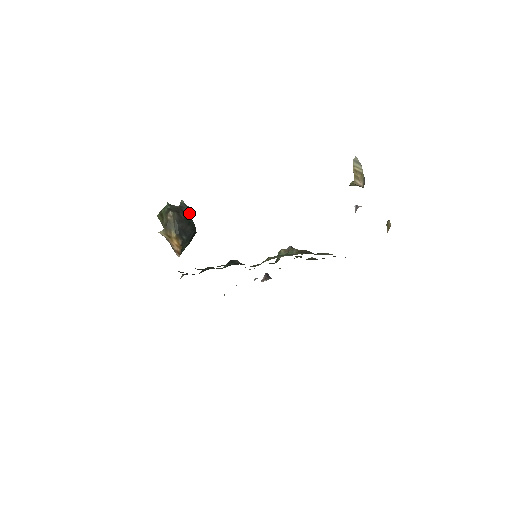
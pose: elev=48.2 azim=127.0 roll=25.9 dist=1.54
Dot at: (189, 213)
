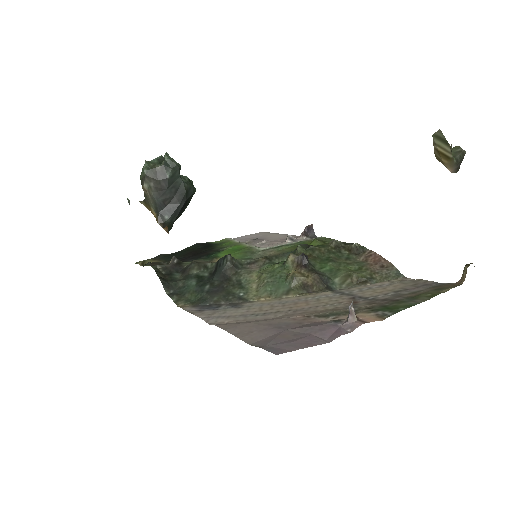
Dot at: (177, 173)
